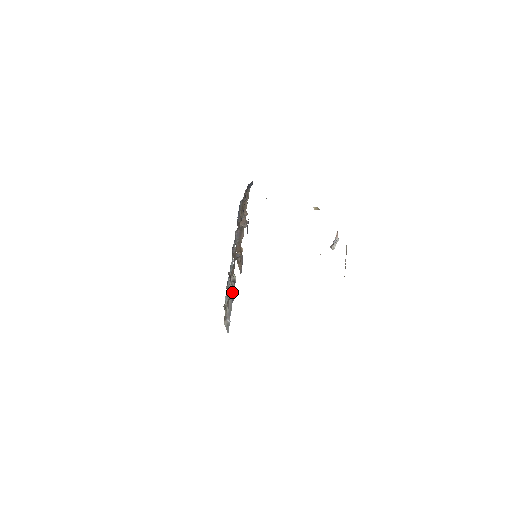
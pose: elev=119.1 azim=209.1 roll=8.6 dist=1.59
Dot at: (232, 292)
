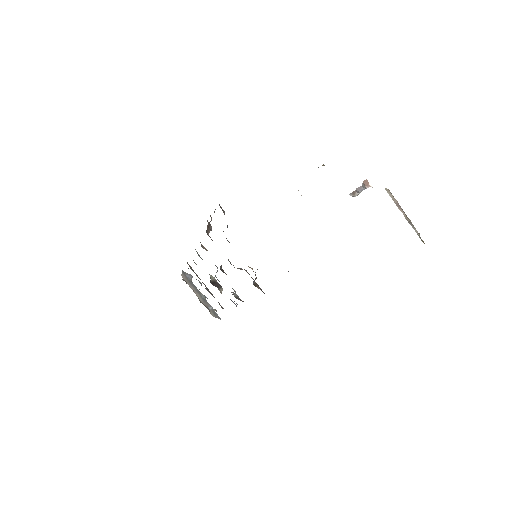
Dot at: (185, 275)
